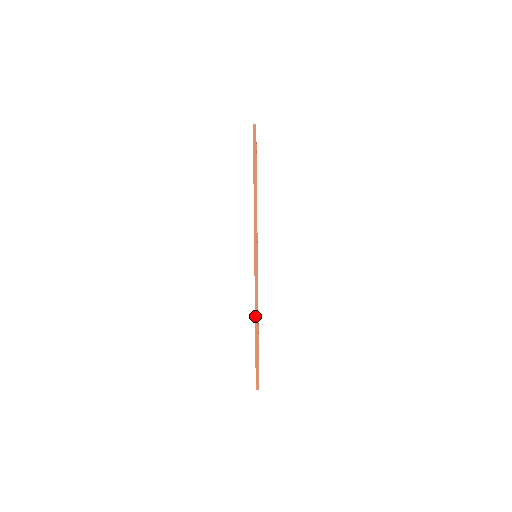
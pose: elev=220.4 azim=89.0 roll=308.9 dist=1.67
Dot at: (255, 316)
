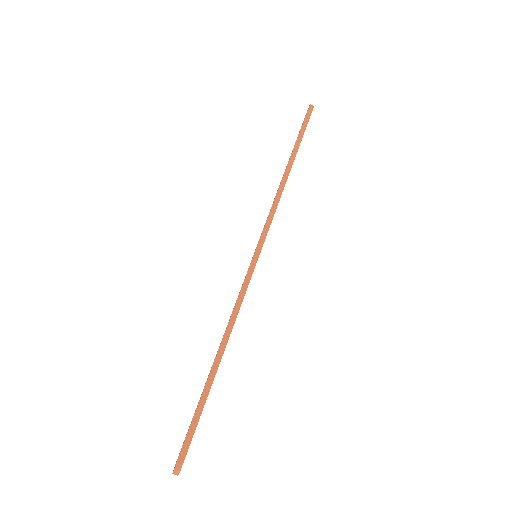
Dot at: (223, 339)
